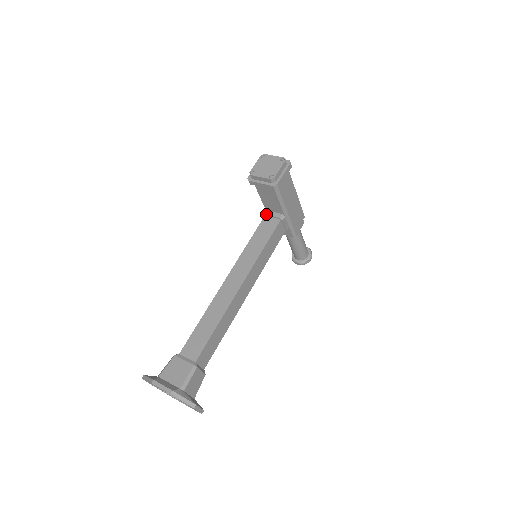
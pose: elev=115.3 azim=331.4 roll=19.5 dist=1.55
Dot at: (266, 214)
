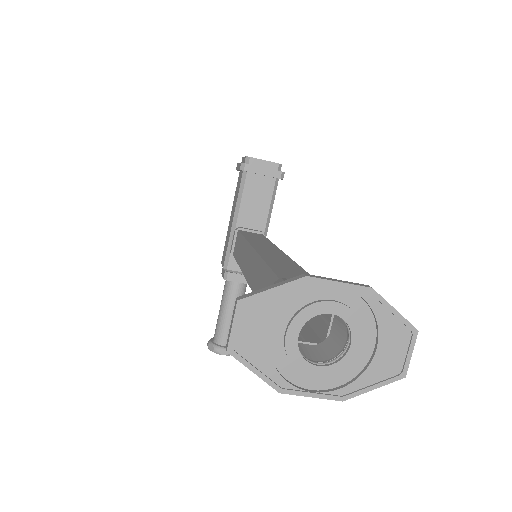
Dot at: (241, 227)
